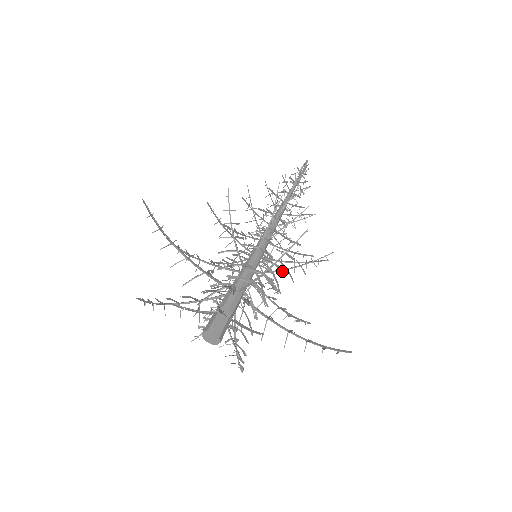
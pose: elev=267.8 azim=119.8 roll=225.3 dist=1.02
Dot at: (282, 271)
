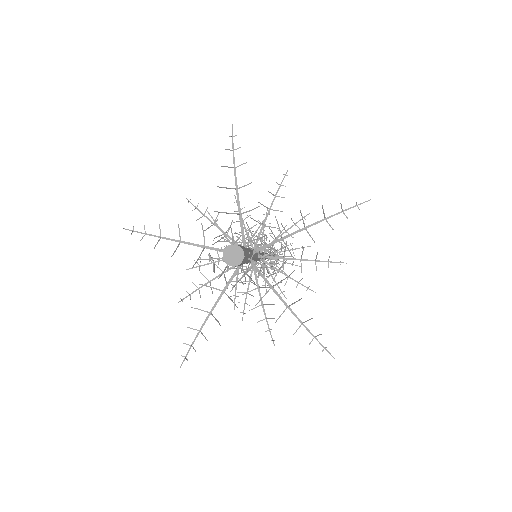
Dot at: occluded
